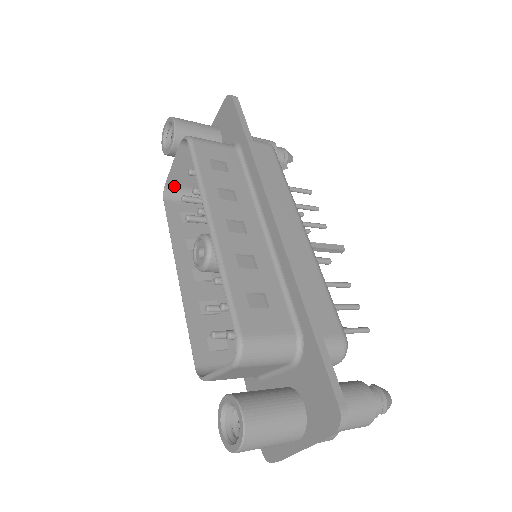
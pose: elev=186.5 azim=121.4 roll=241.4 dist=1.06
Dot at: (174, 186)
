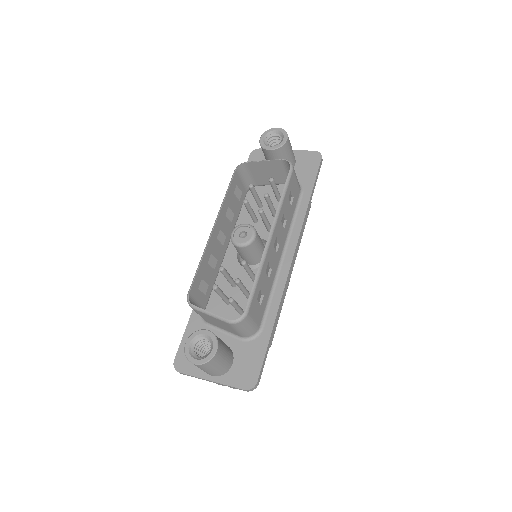
Dot at: (248, 167)
